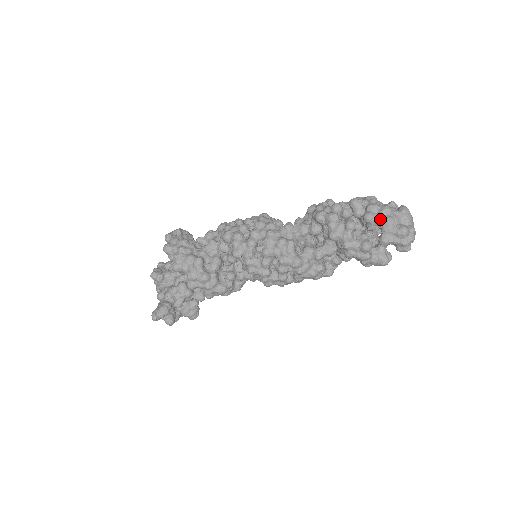
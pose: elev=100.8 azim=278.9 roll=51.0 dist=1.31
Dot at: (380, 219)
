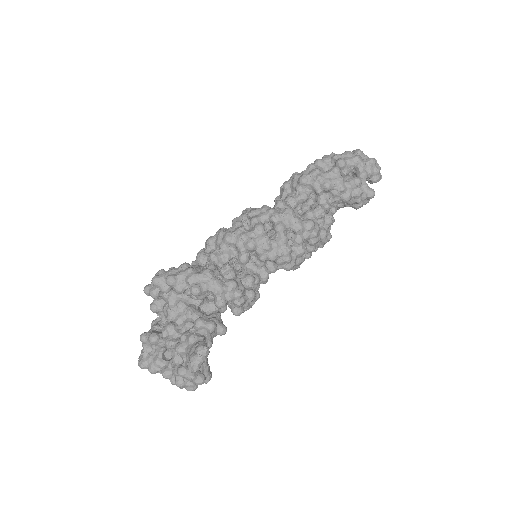
Dot at: (351, 160)
